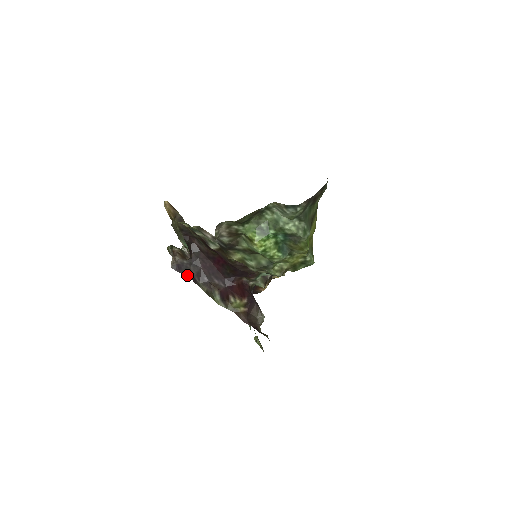
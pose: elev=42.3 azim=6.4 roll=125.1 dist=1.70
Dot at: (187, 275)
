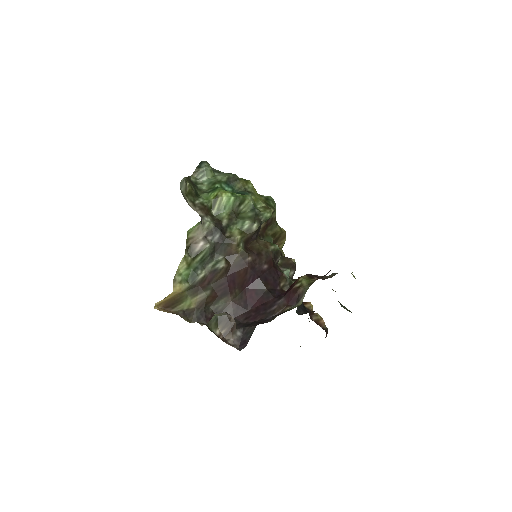
Dot at: occluded
